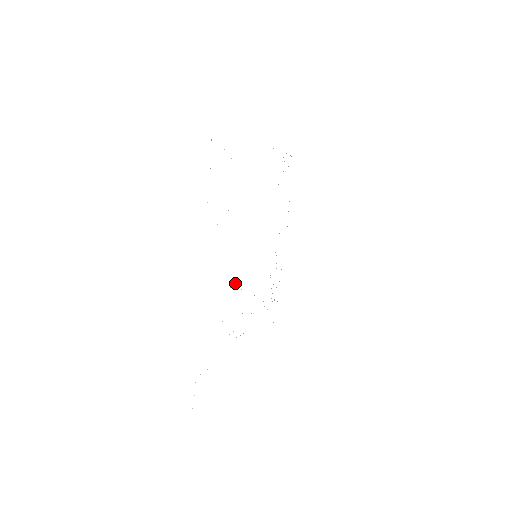
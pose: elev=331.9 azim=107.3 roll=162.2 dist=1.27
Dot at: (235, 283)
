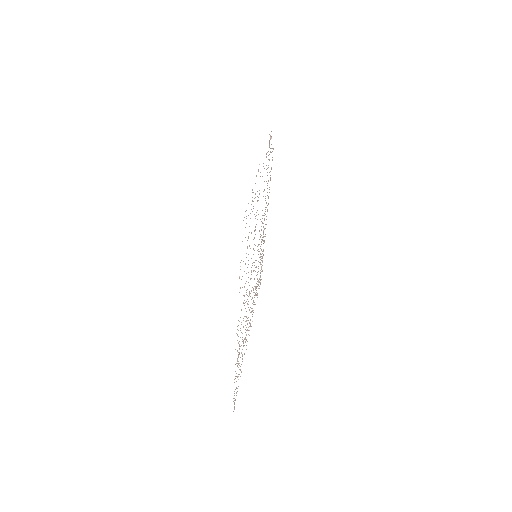
Dot at: occluded
